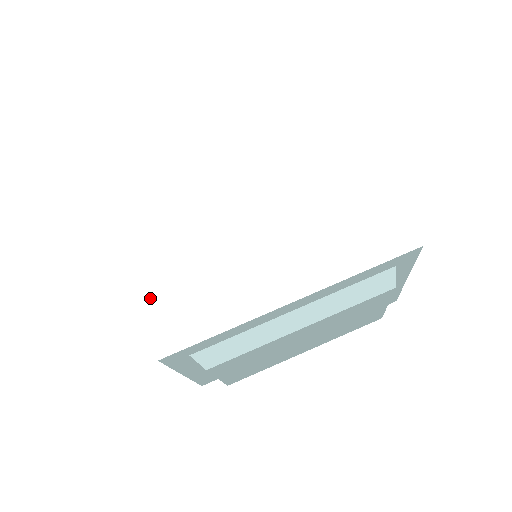
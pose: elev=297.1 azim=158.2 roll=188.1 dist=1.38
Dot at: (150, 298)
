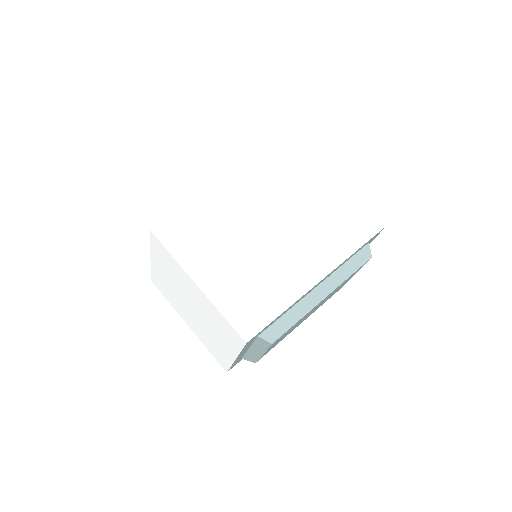
Dot at: (219, 299)
